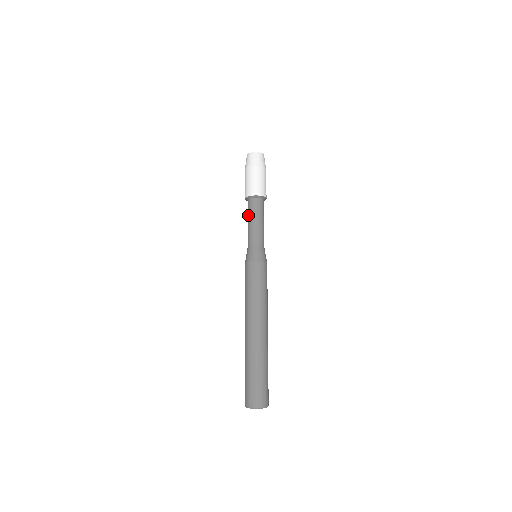
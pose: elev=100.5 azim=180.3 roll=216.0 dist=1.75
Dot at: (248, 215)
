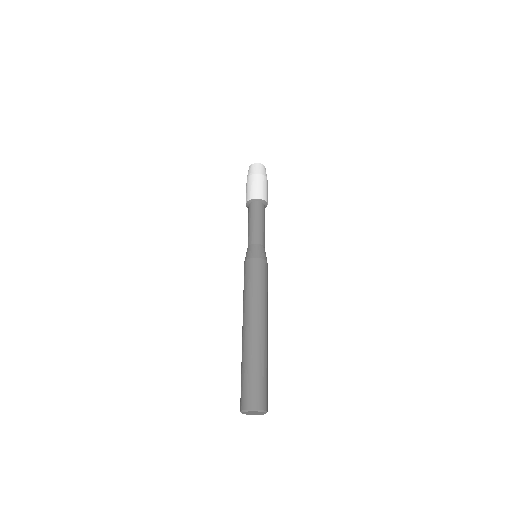
Dot at: (253, 215)
